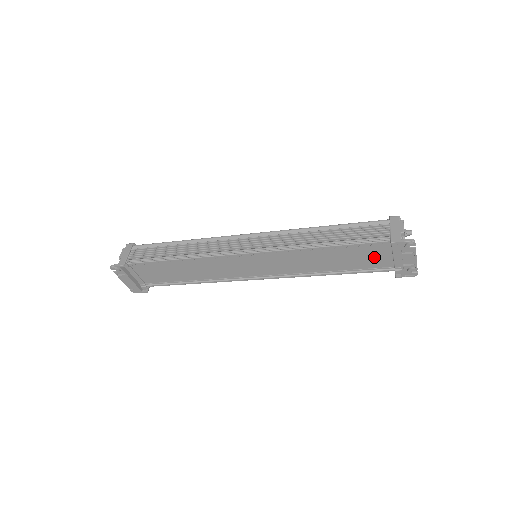
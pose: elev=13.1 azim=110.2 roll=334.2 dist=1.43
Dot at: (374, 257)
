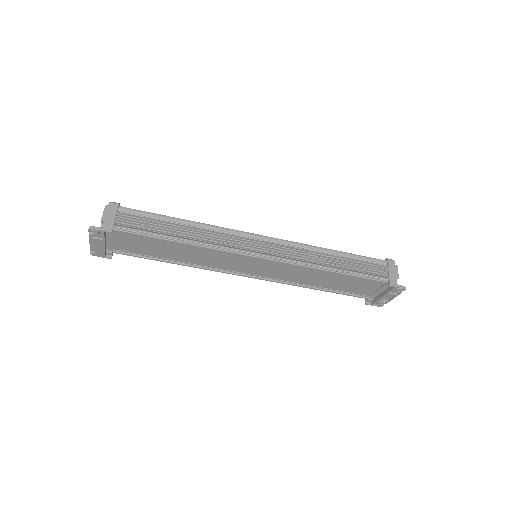
Dot at: (362, 287)
